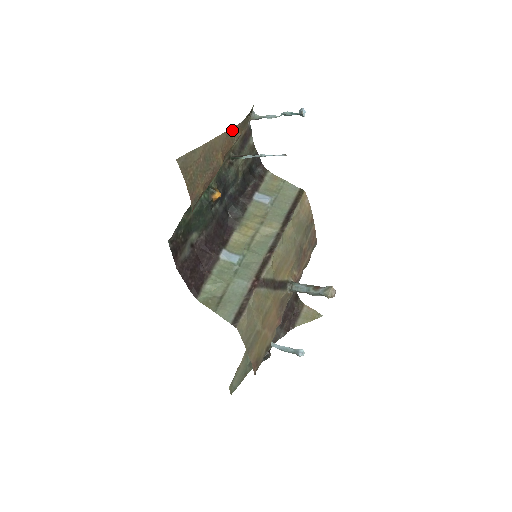
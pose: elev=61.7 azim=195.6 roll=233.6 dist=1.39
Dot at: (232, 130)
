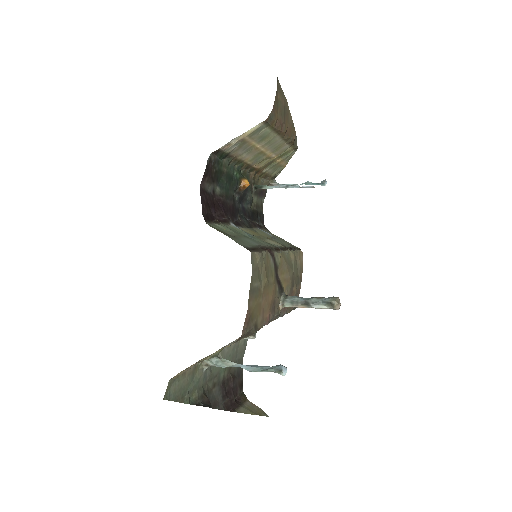
Dot at: (294, 129)
